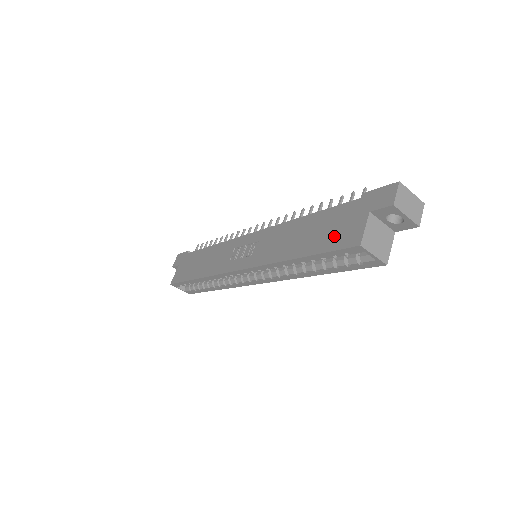
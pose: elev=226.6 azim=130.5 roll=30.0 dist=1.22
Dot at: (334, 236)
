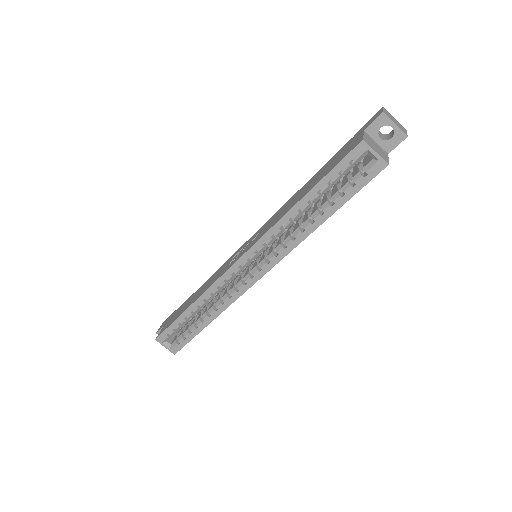
Dot at: (337, 160)
